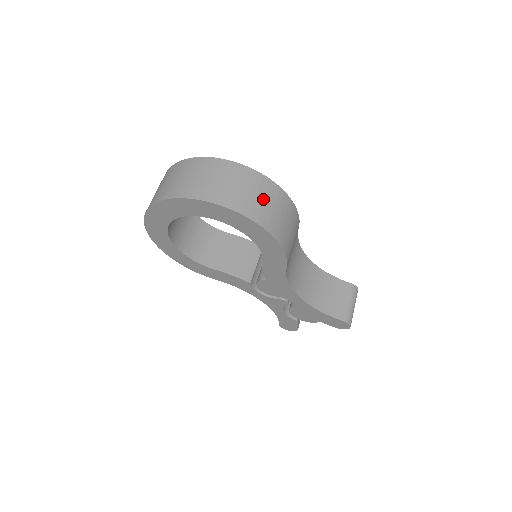
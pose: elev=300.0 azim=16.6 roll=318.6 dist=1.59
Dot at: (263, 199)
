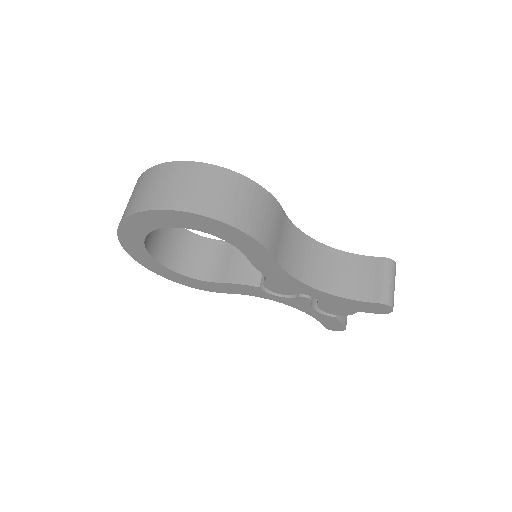
Dot at: (211, 189)
